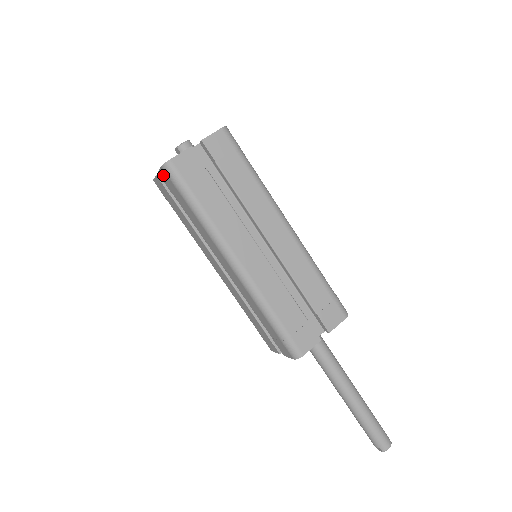
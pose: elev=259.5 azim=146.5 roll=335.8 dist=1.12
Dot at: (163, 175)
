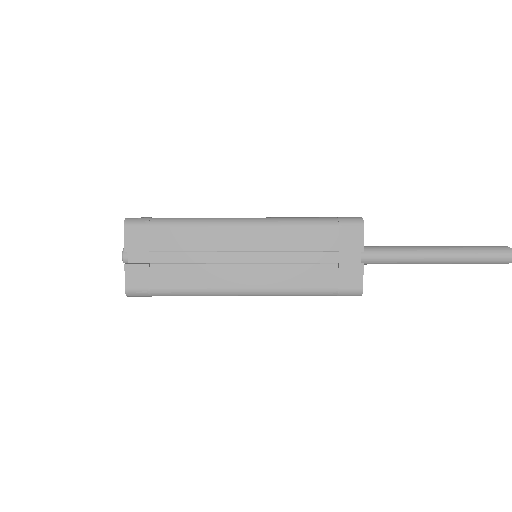
Dot at: occluded
